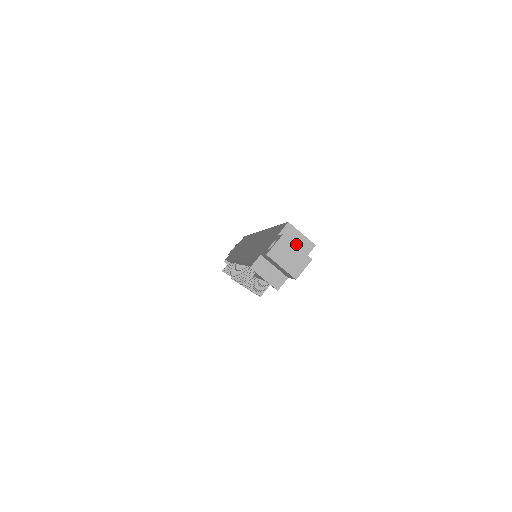
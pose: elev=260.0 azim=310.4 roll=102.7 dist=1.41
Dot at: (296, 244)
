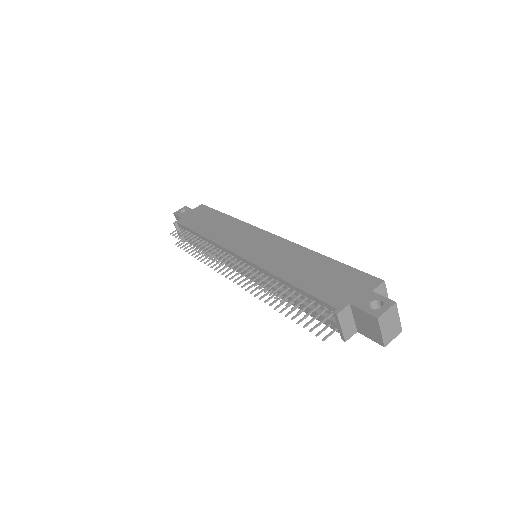
Dot at: occluded
